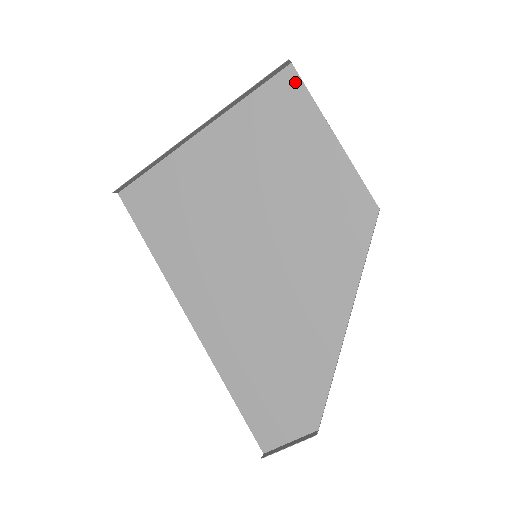
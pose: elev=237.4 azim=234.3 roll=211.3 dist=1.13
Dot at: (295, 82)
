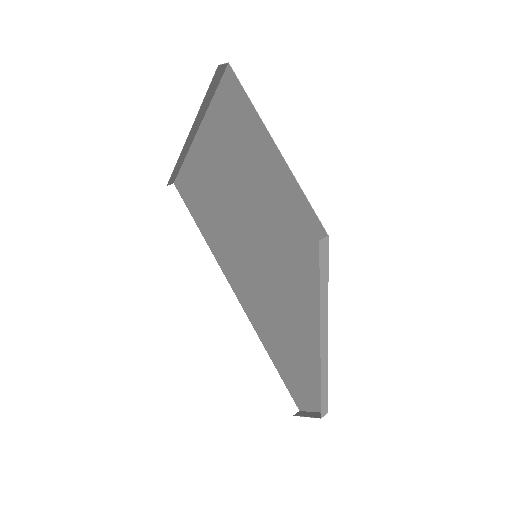
Dot at: (236, 86)
